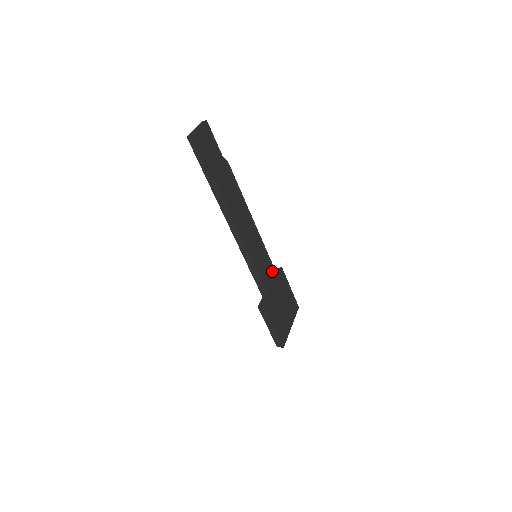
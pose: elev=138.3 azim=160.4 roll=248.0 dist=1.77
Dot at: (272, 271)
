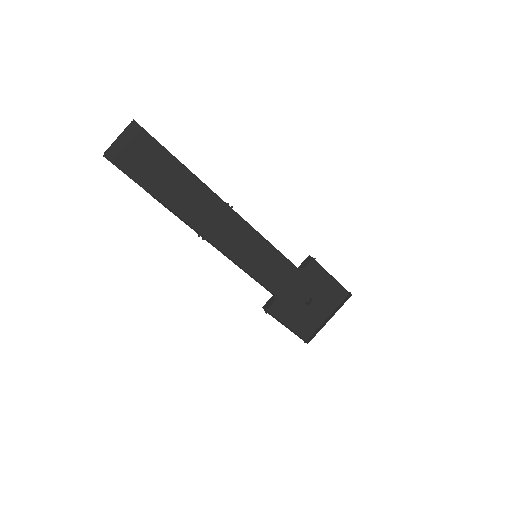
Dot at: (292, 265)
